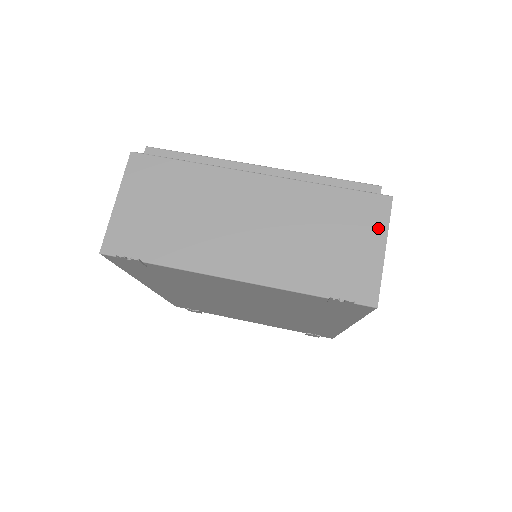
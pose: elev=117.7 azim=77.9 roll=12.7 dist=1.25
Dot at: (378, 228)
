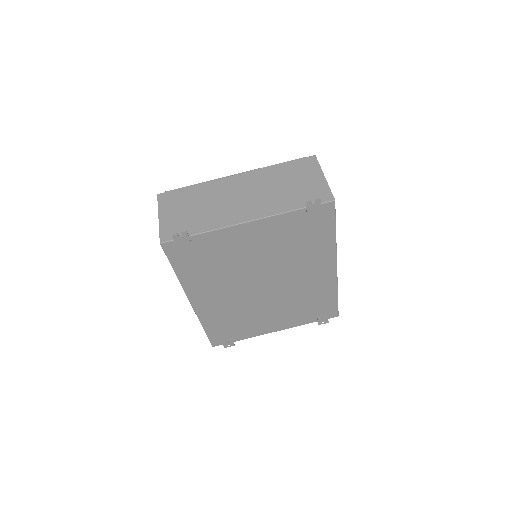
Dot at: (315, 170)
